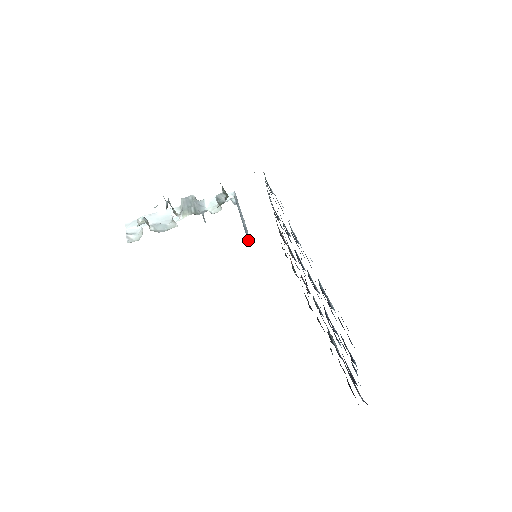
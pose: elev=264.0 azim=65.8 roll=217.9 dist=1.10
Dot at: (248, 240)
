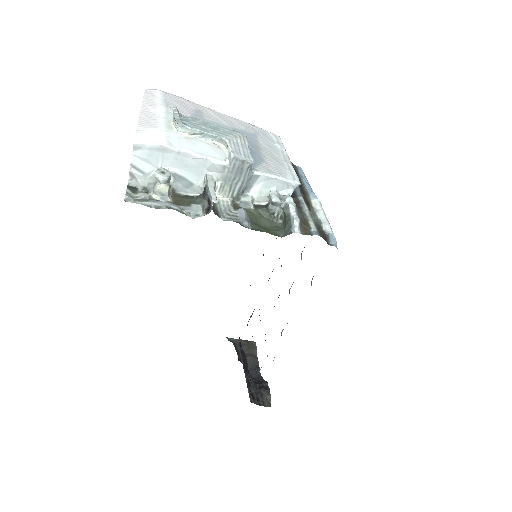
Dot at: occluded
